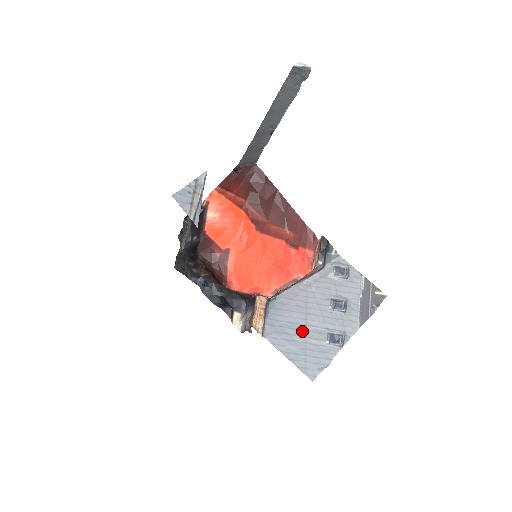
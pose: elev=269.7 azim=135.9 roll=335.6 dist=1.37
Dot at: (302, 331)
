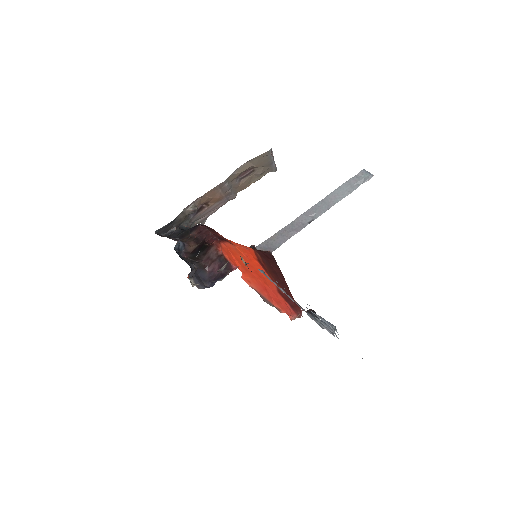
Dot at: occluded
